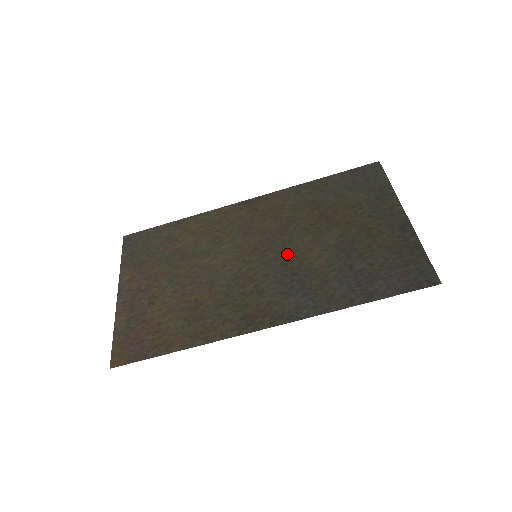
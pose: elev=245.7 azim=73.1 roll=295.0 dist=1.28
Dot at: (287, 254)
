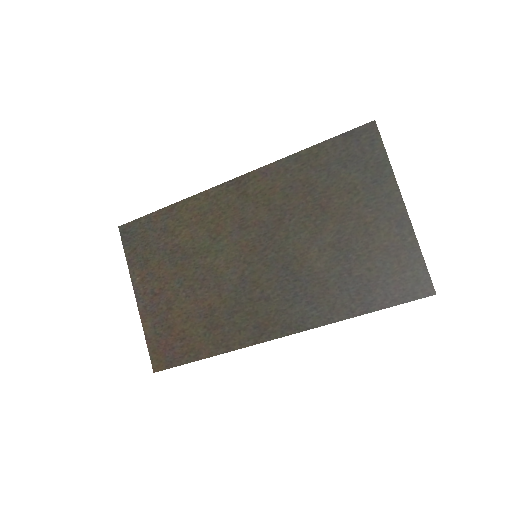
Dot at: (286, 255)
